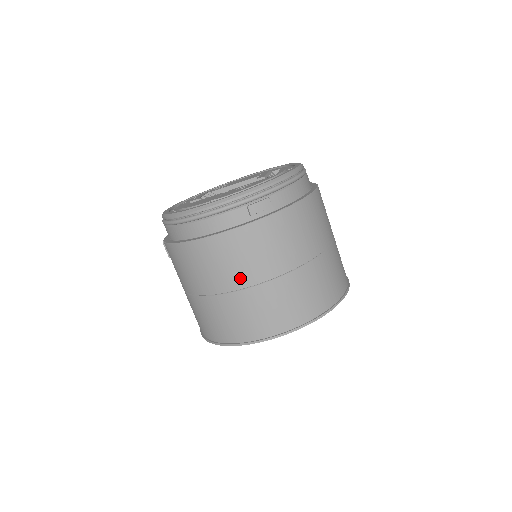
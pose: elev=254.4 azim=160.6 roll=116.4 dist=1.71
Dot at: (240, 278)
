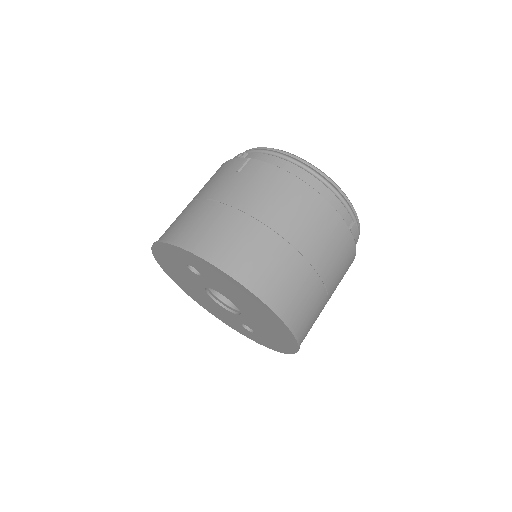
Dot at: (313, 249)
